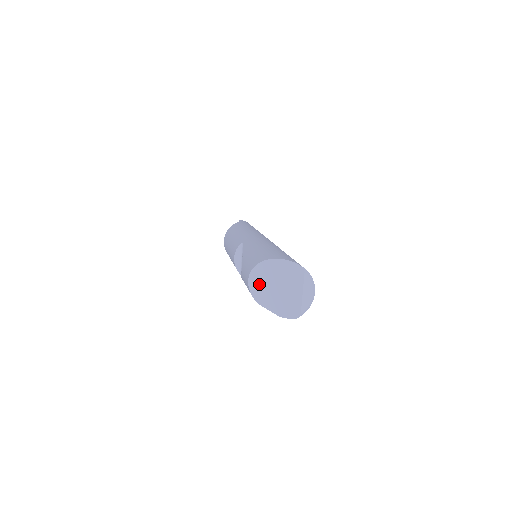
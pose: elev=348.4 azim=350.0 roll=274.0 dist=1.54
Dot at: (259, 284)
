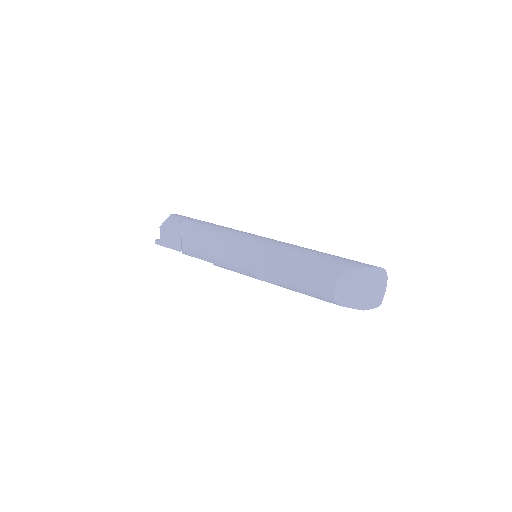
Dot at: (344, 291)
